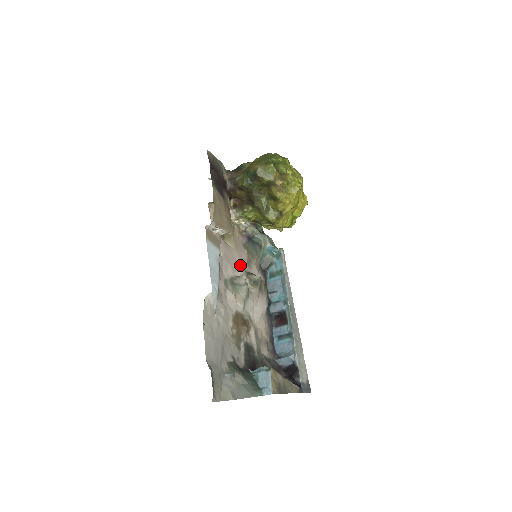
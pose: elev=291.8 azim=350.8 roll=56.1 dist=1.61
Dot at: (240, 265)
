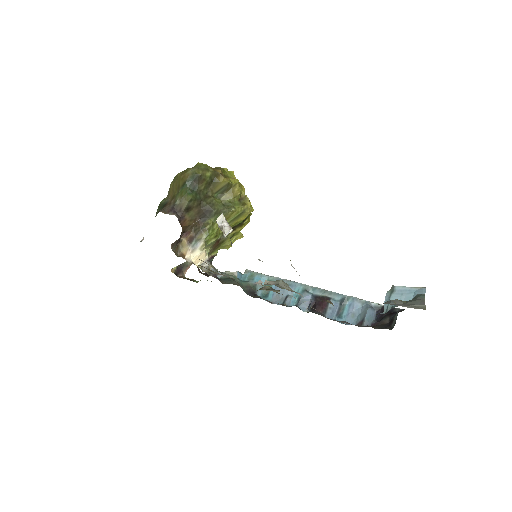
Dot at: occluded
